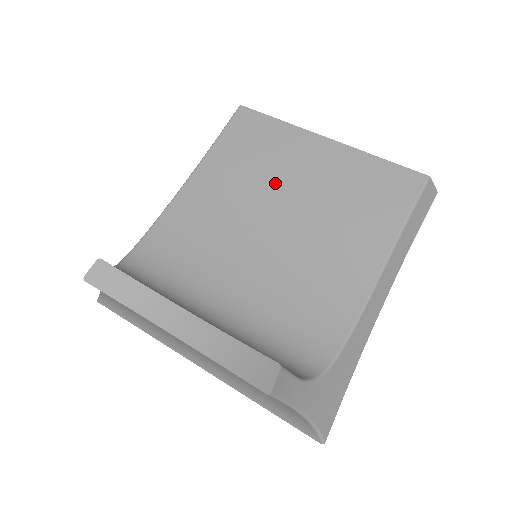
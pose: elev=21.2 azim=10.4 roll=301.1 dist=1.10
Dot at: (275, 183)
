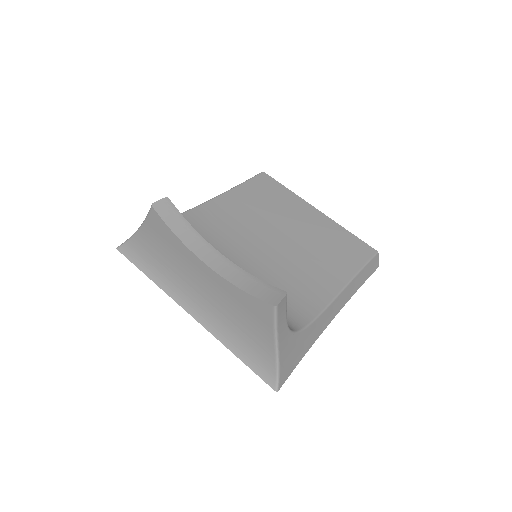
Dot at: (278, 220)
